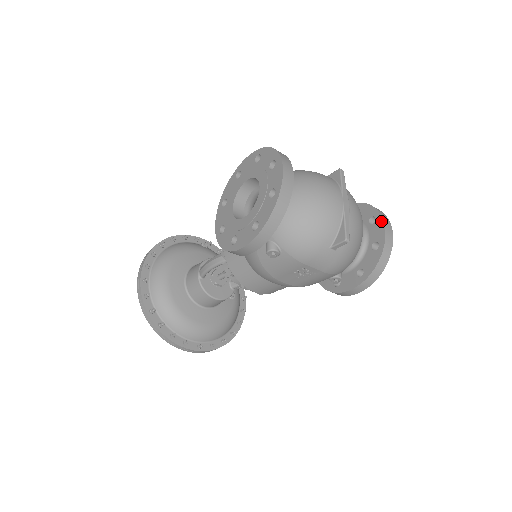
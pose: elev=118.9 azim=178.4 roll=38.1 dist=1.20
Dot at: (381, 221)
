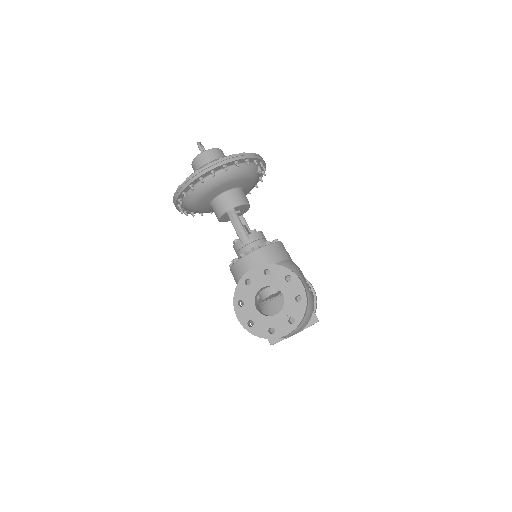
Dot at: occluded
